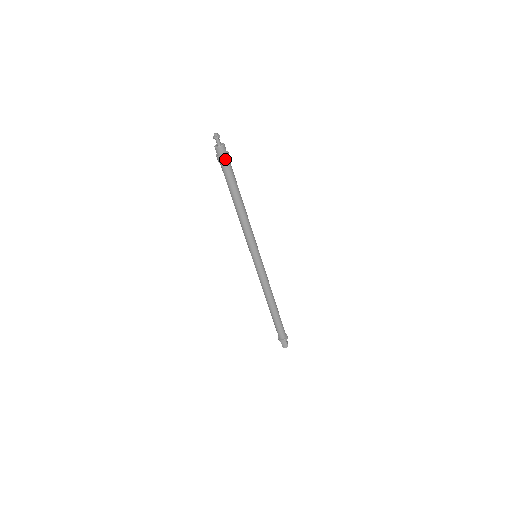
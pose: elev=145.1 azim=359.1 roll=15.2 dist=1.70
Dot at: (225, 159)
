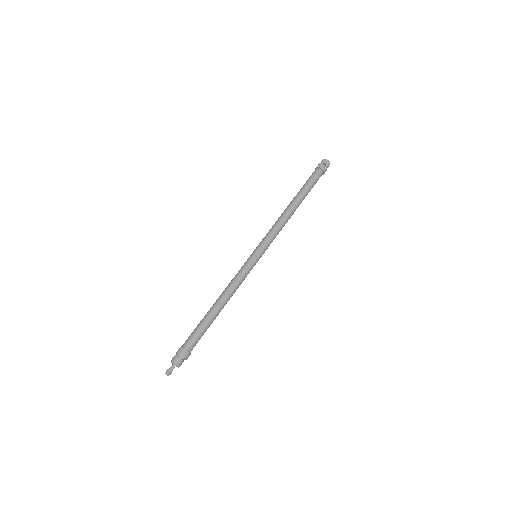
Dot at: (188, 356)
